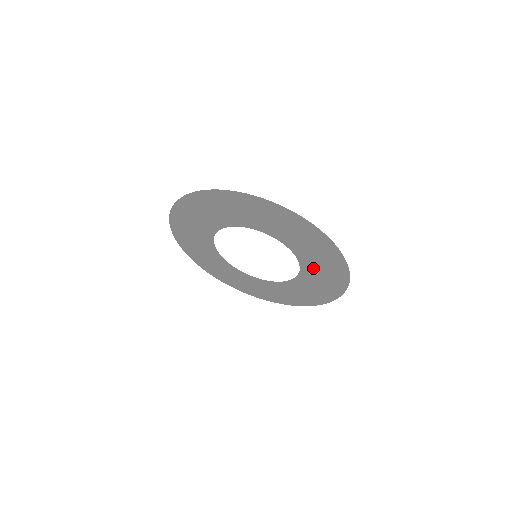
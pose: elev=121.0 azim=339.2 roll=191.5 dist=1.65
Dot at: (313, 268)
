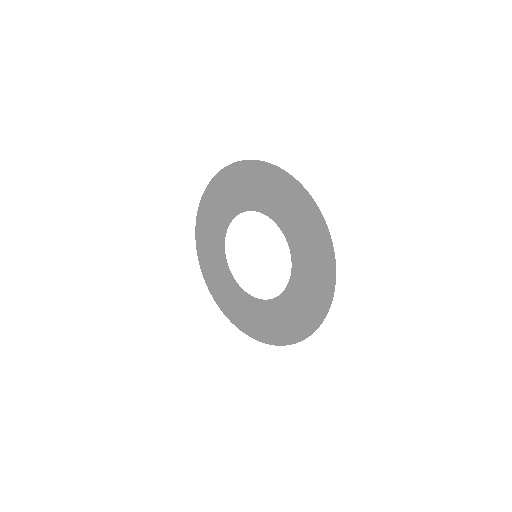
Dot at: (303, 261)
